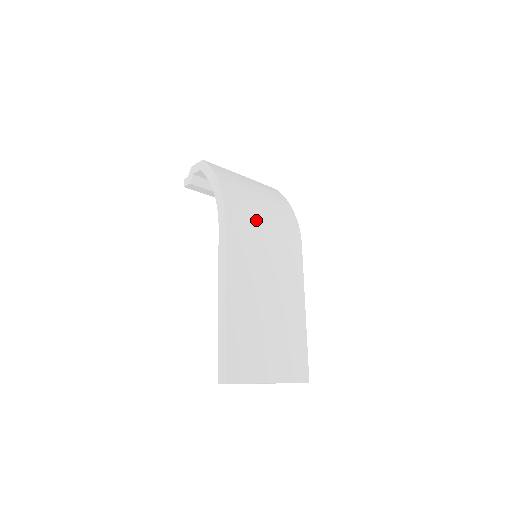
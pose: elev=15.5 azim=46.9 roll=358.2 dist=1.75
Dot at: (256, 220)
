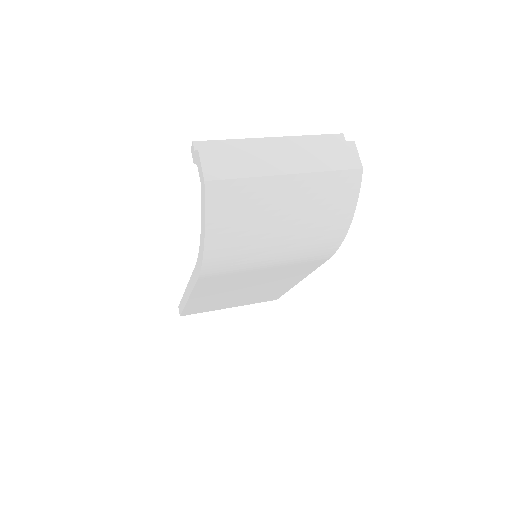
Dot at: (254, 264)
